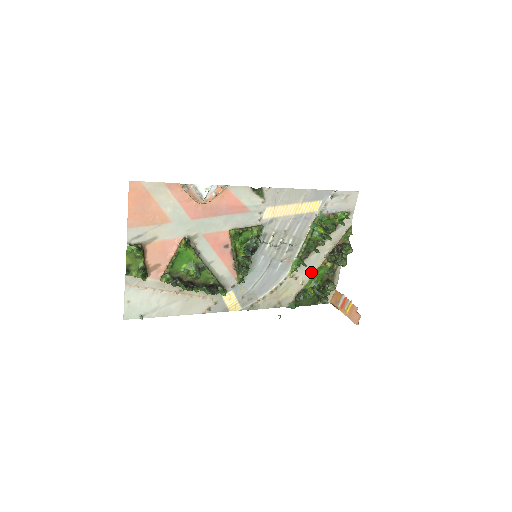
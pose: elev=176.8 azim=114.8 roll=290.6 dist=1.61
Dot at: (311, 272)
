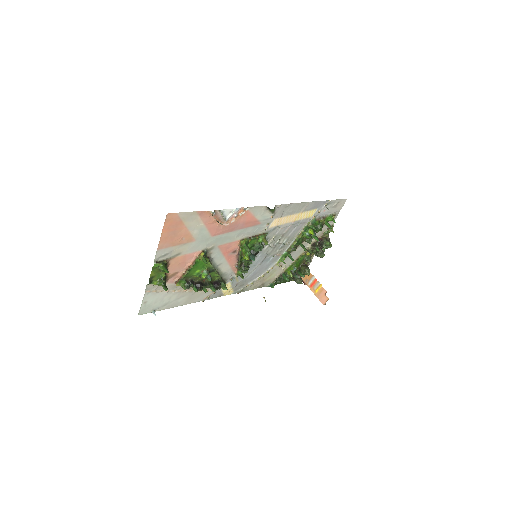
Dot at: occluded
